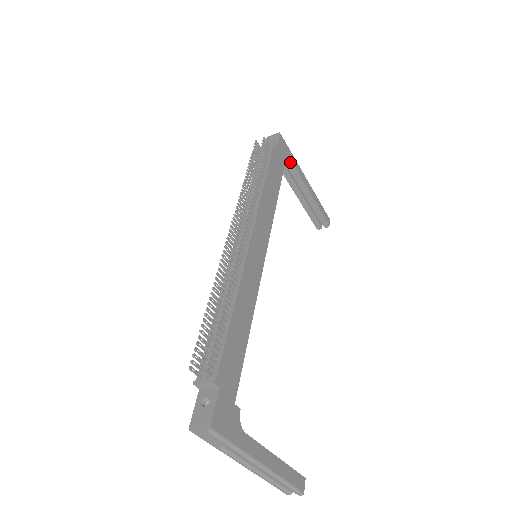
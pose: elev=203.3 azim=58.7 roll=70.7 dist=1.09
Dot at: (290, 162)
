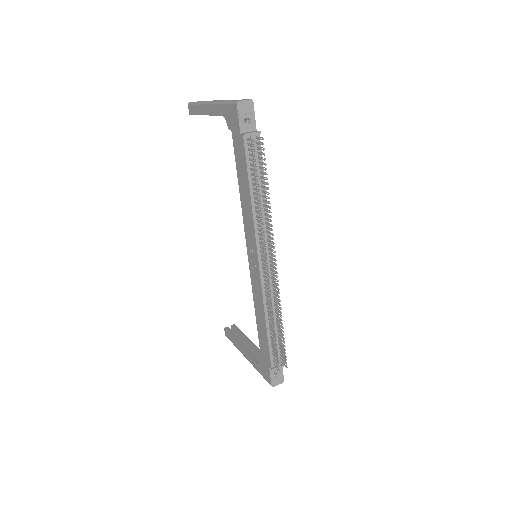
Dot at: occluded
